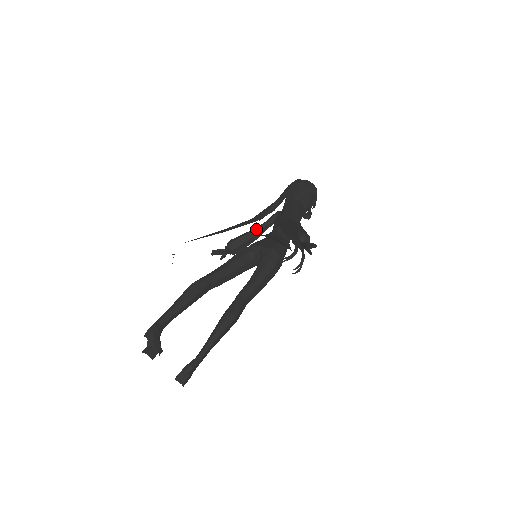
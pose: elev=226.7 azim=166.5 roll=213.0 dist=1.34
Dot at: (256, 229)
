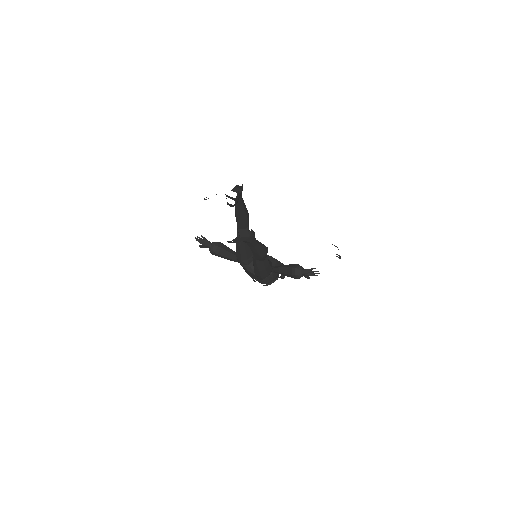
Dot at: occluded
